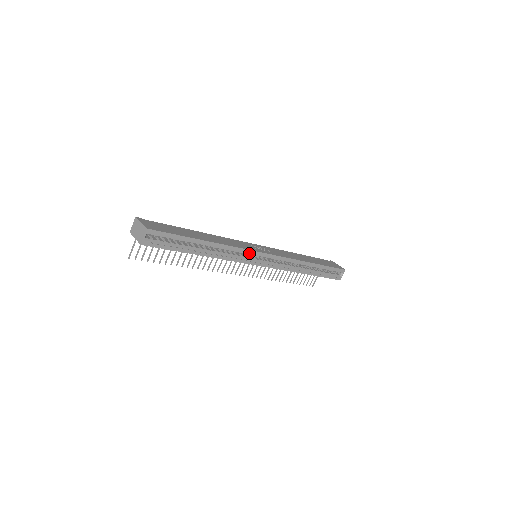
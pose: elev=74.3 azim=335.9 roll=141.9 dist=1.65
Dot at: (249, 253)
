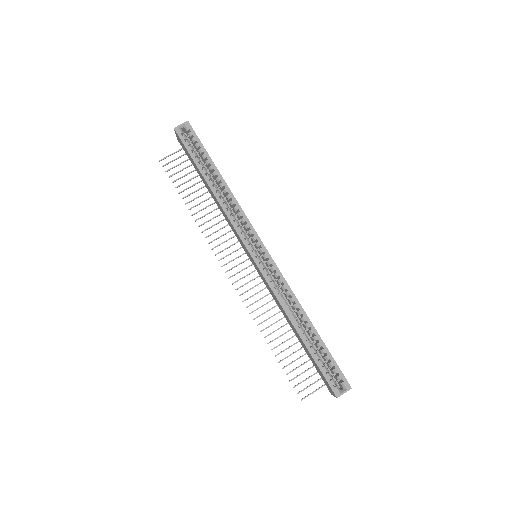
Dot at: (249, 230)
